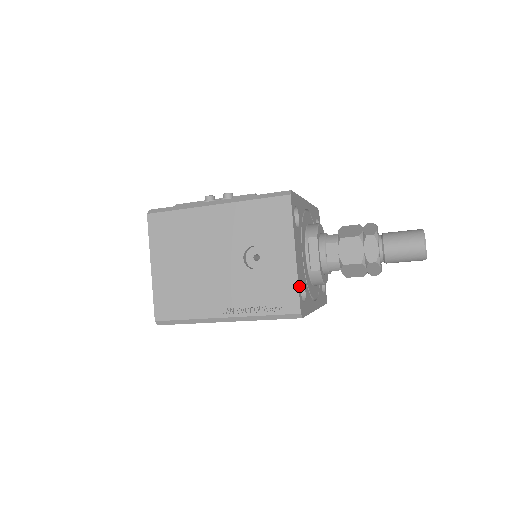
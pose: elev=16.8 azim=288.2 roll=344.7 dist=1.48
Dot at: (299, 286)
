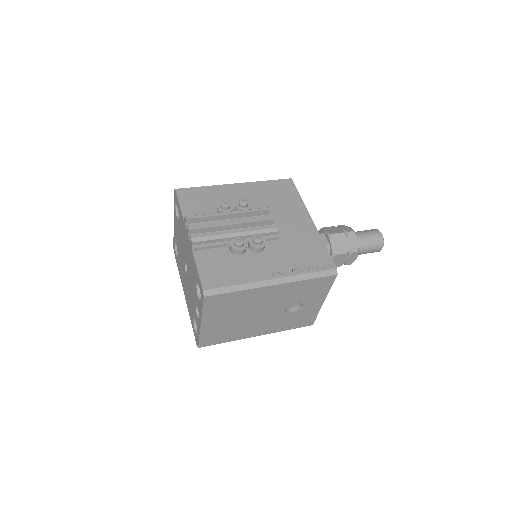
Dot at: occluded
